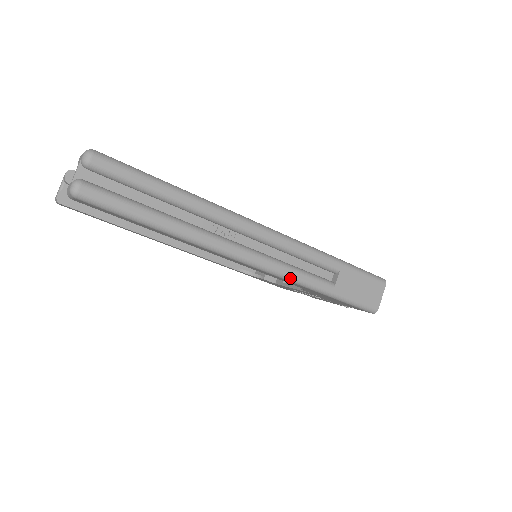
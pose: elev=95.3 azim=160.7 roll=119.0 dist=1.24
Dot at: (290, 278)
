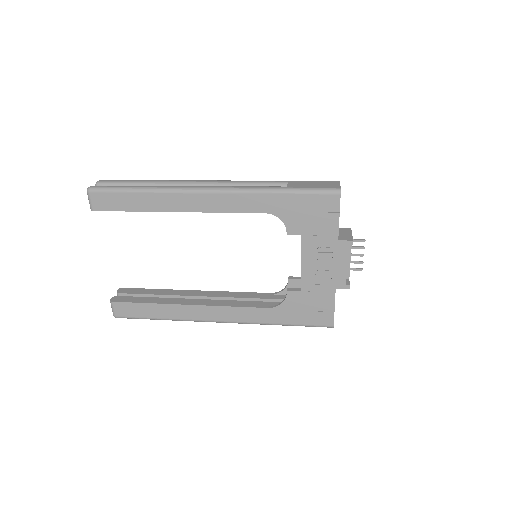
Dot at: (244, 189)
